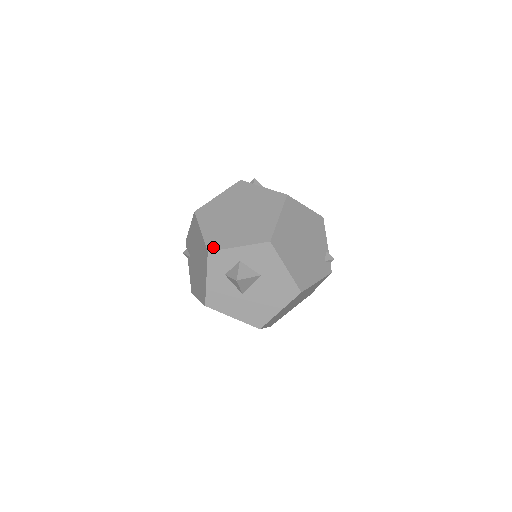
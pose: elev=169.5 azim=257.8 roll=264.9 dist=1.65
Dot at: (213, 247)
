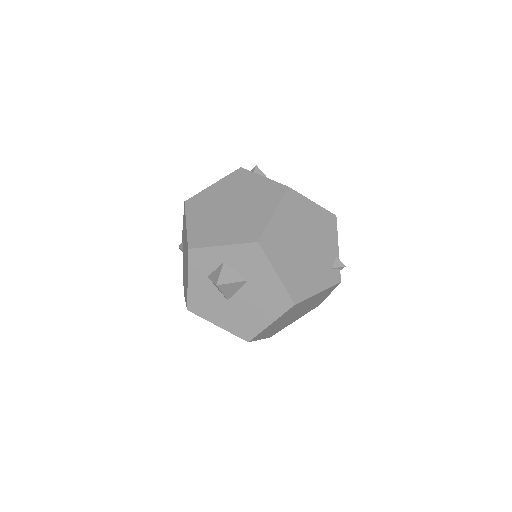
Dot at: (195, 244)
